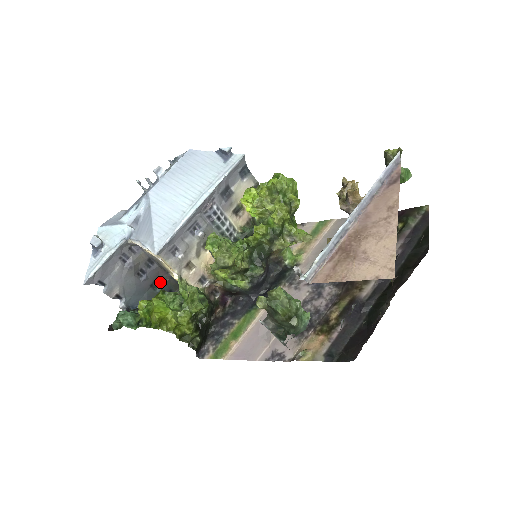
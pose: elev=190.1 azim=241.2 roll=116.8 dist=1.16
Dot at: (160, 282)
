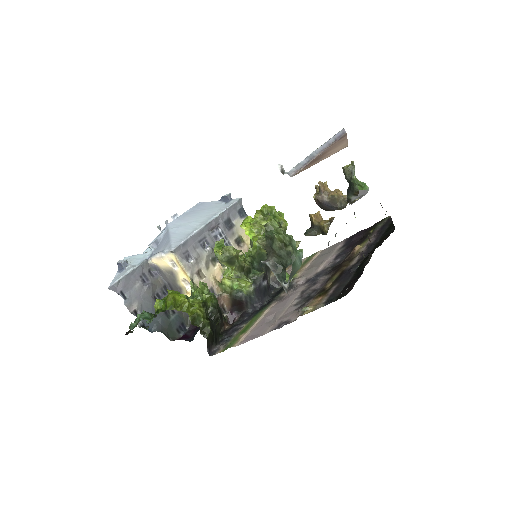
Dot at: (173, 313)
